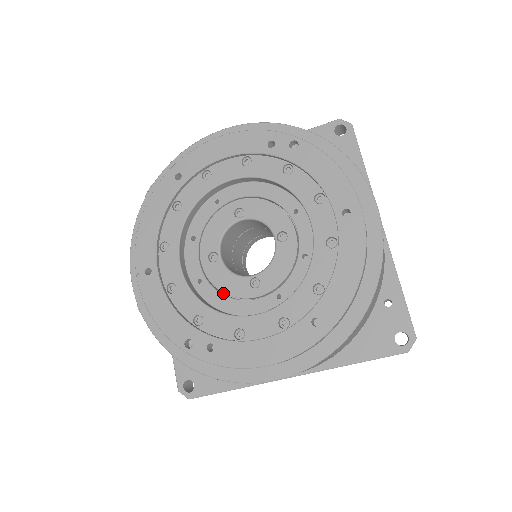
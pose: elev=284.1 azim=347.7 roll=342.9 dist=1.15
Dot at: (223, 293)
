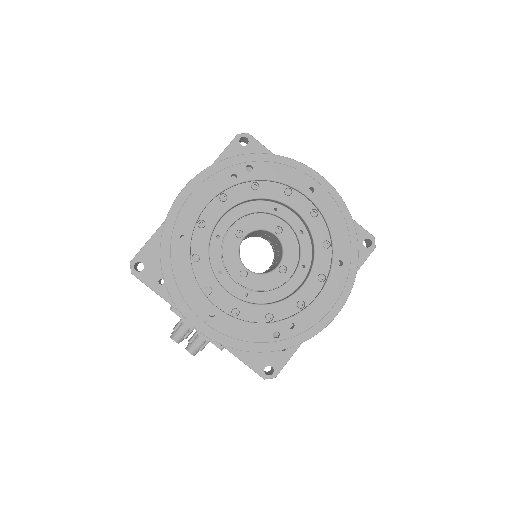
Dot at: (265, 291)
